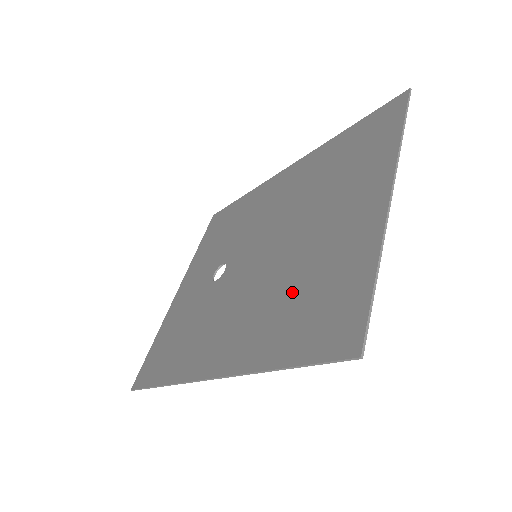
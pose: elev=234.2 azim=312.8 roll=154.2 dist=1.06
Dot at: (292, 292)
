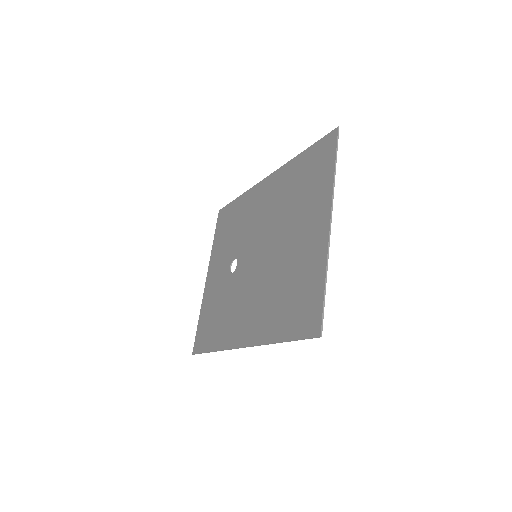
Dot at: (282, 289)
